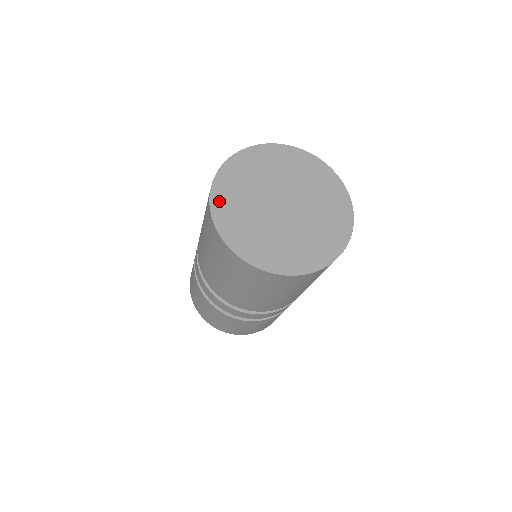
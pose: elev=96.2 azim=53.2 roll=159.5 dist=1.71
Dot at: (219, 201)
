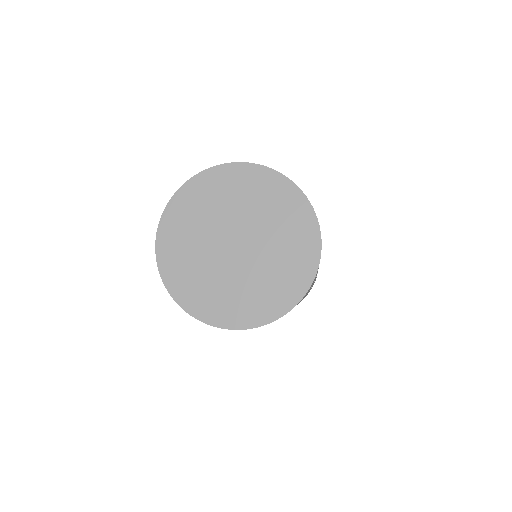
Dot at: (172, 277)
